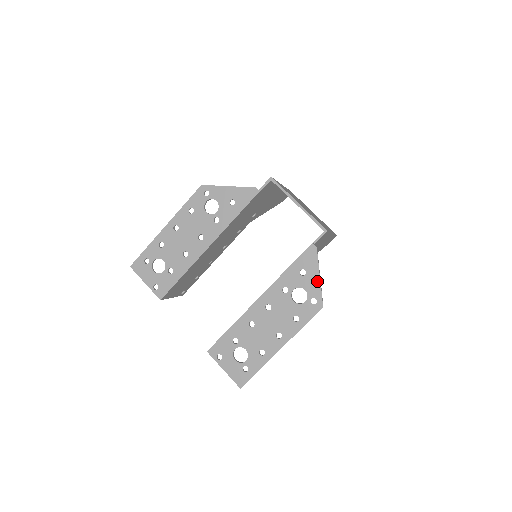
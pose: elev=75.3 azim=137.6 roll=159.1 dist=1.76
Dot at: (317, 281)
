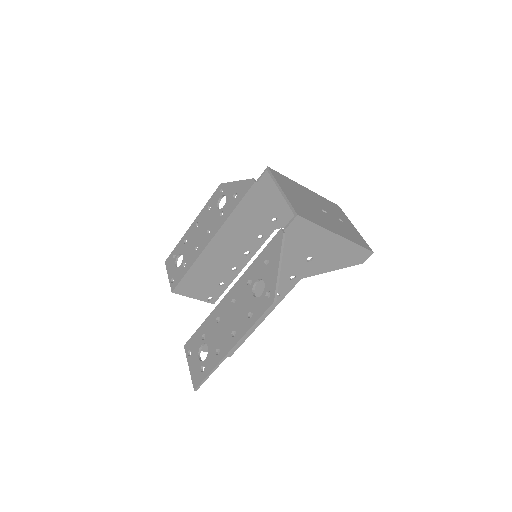
Dot at: (275, 271)
